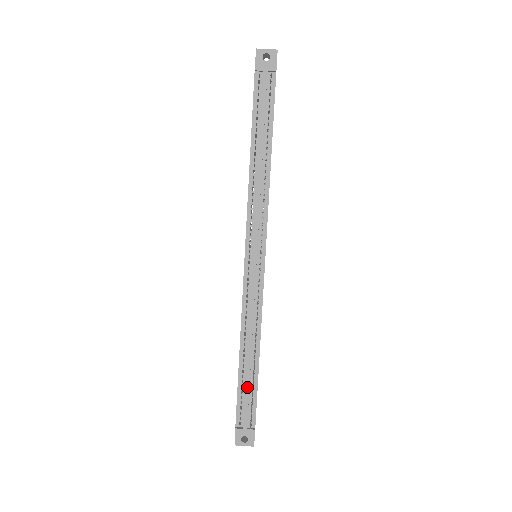
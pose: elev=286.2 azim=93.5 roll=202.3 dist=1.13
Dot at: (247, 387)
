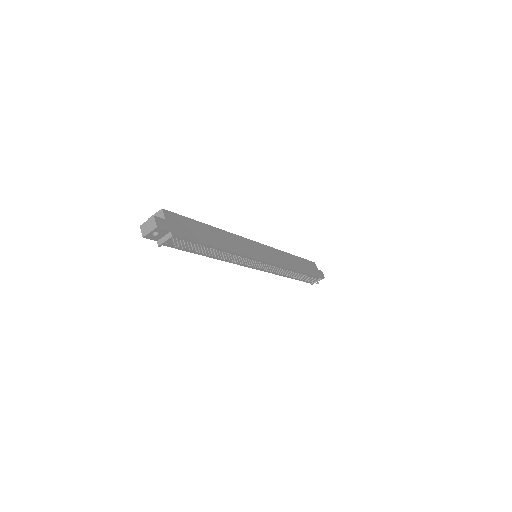
Dot at: occluded
